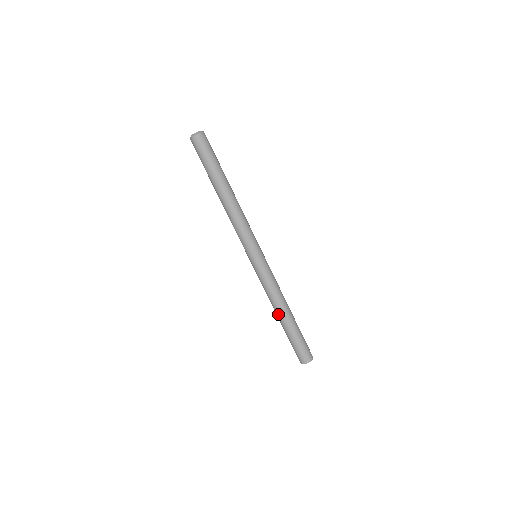
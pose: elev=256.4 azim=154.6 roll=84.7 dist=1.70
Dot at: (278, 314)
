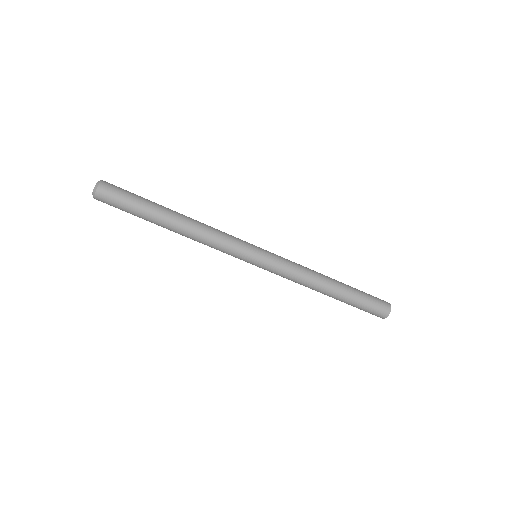
Dot at: occluded
